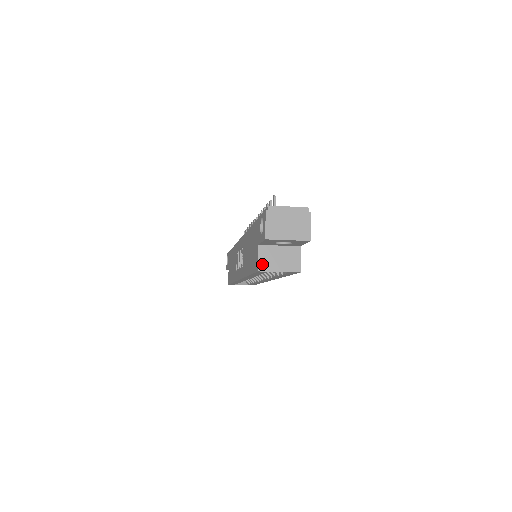
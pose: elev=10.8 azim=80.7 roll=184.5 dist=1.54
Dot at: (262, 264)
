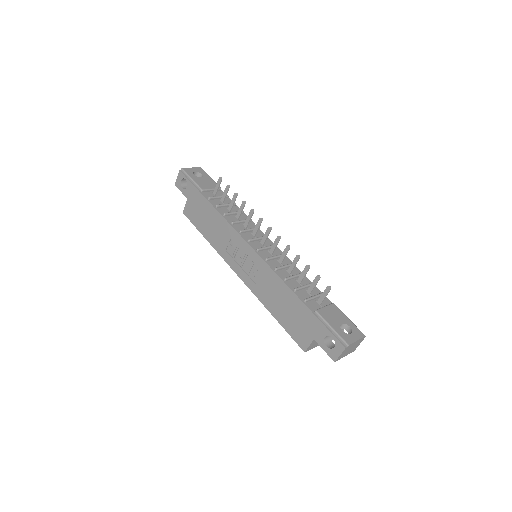
Dot at: (309, 348)
